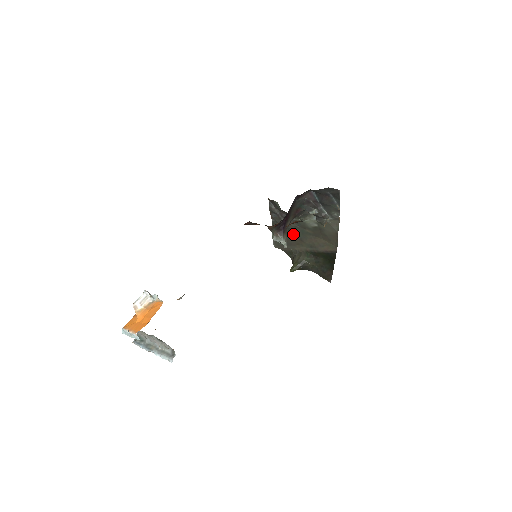
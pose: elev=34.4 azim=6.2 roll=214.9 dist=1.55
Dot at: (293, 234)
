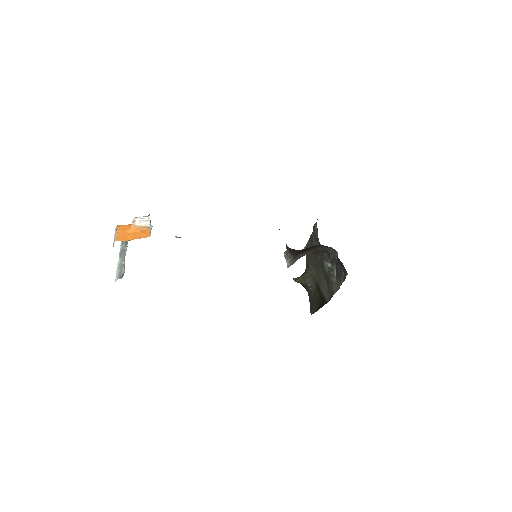
Dot at: occluded
